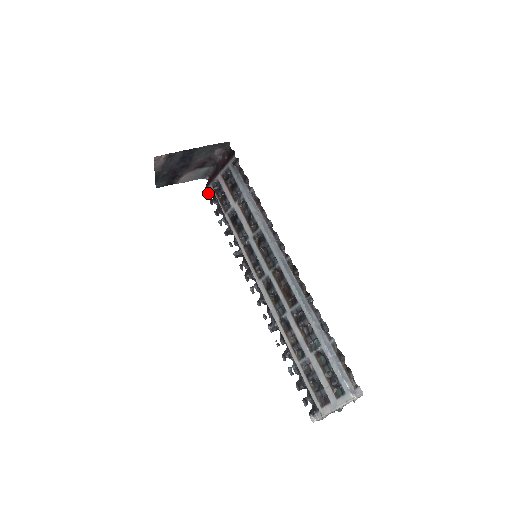
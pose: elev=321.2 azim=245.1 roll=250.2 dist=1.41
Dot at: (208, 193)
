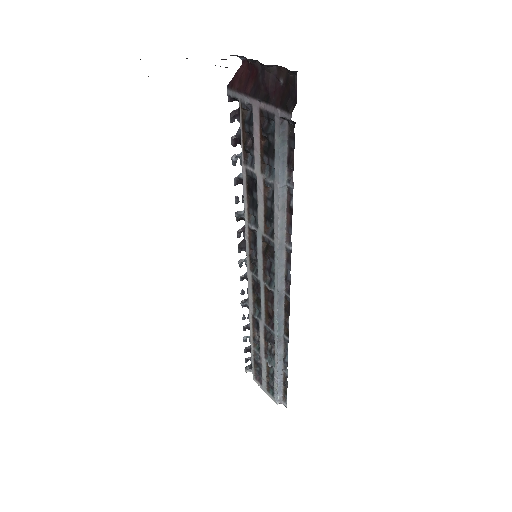
Dot at: (232, 98)
